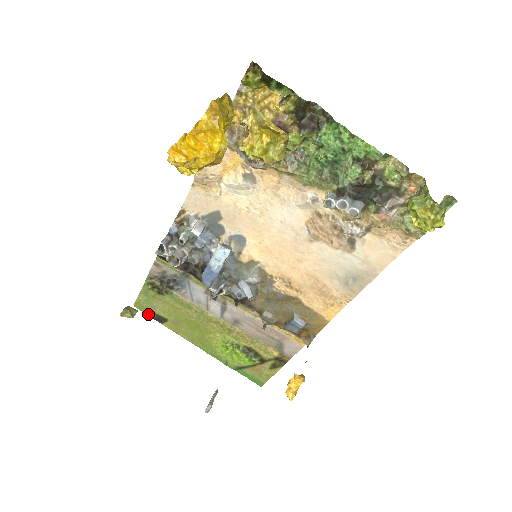
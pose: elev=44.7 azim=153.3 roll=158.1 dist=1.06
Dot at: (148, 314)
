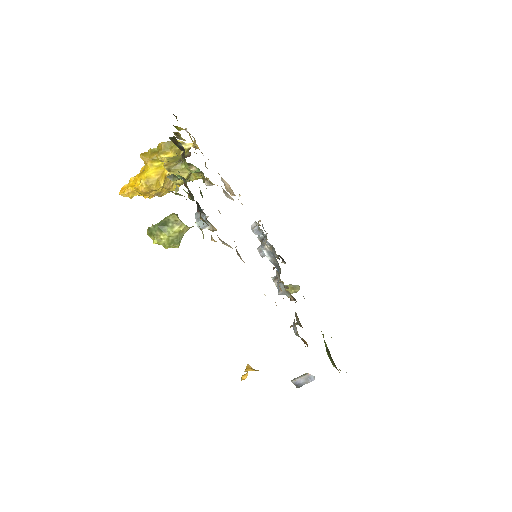
Dot at: occluded
